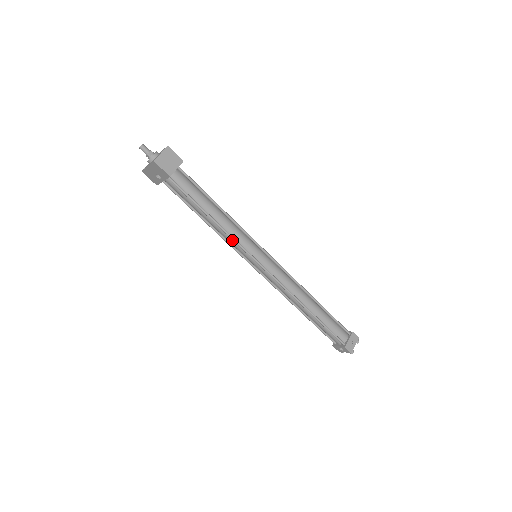
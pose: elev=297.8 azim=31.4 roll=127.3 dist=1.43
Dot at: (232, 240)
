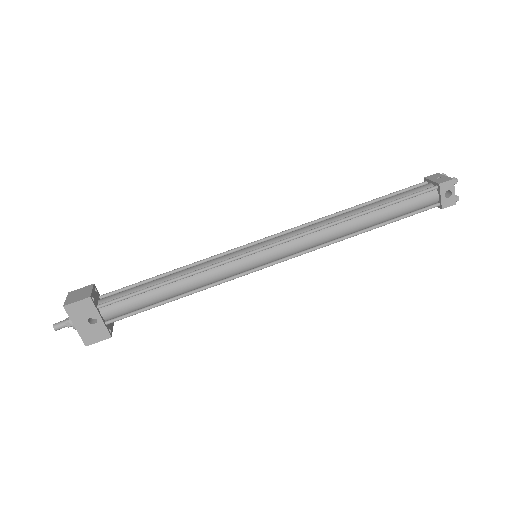
Dot at: (215, 270)
